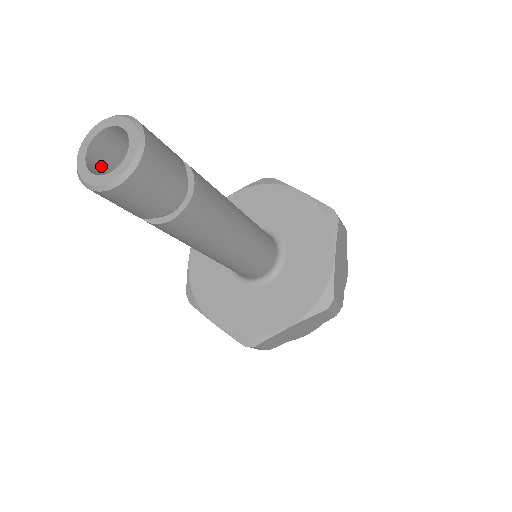
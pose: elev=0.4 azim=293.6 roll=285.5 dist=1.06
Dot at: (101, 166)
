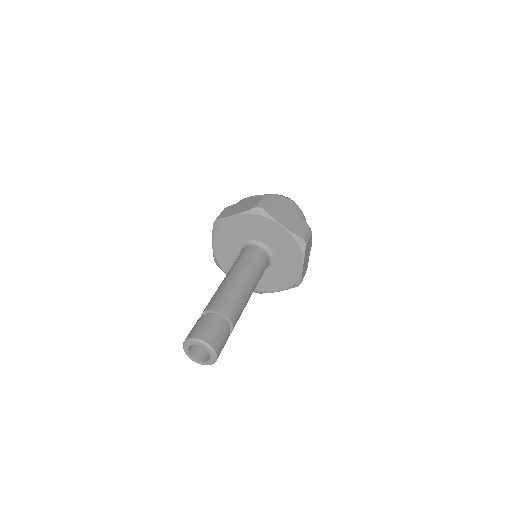
Dot at: occluded
